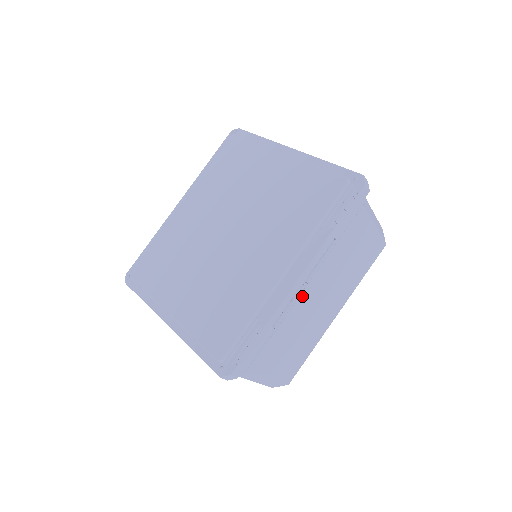
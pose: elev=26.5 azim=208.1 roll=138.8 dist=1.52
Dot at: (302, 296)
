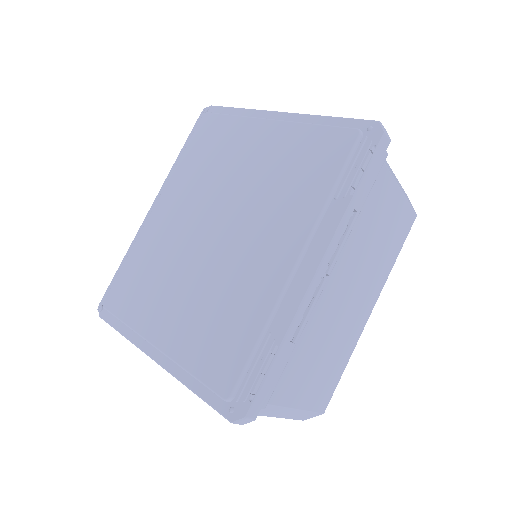
Dot at: (324, 294)
